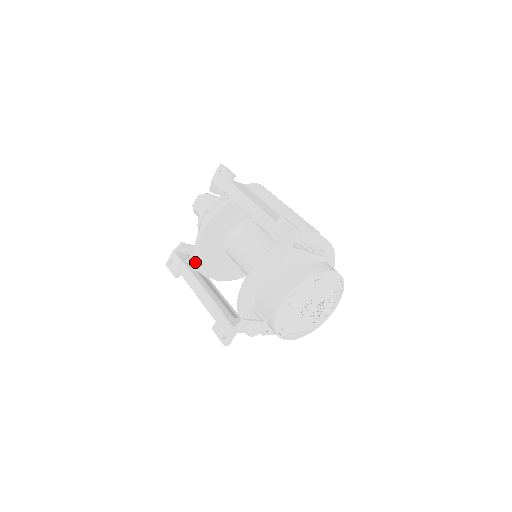
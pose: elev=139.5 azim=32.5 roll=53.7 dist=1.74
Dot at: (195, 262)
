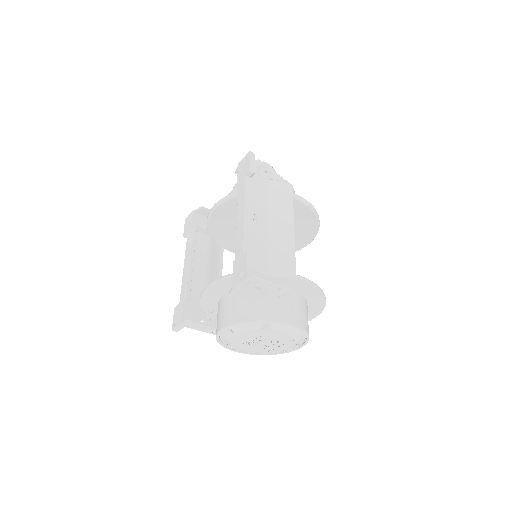
Dot at: occluded
